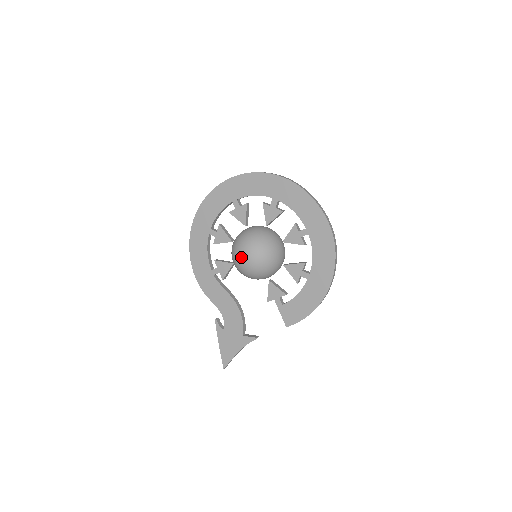
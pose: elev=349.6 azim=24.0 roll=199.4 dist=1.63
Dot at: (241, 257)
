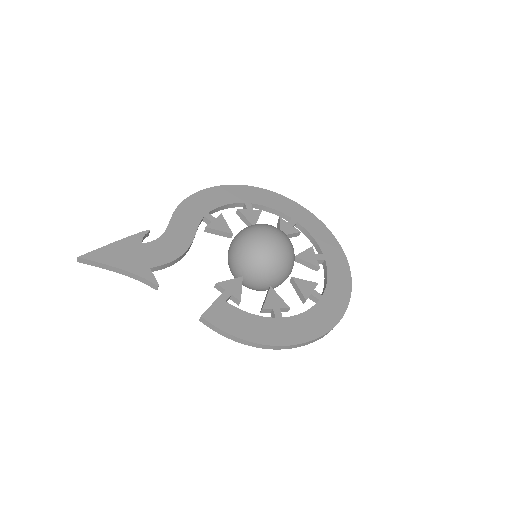
Dot at: (267, 230)
